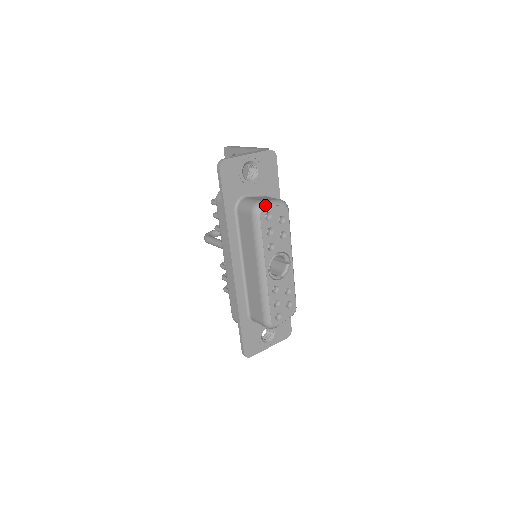
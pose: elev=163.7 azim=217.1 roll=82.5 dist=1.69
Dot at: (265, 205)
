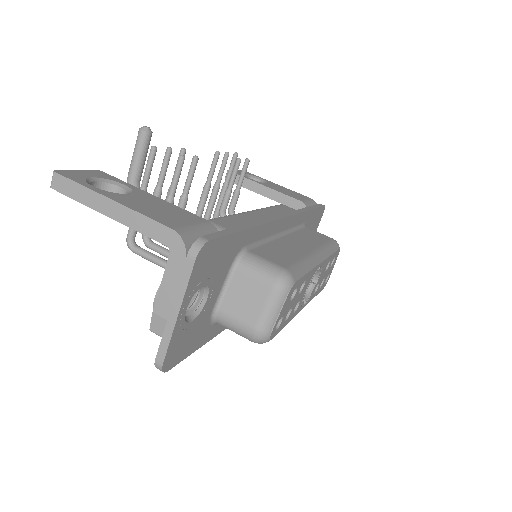
Dot at: (269, 332)
